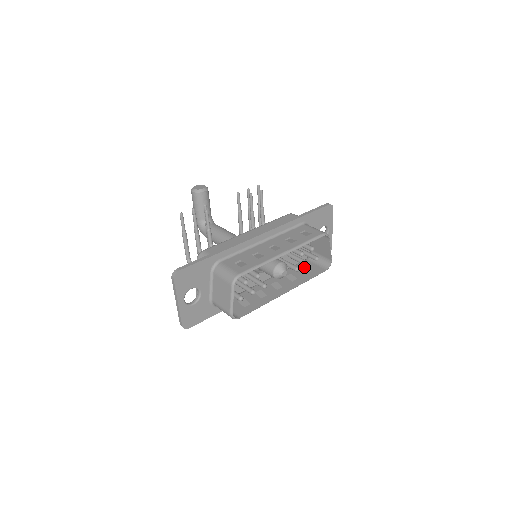
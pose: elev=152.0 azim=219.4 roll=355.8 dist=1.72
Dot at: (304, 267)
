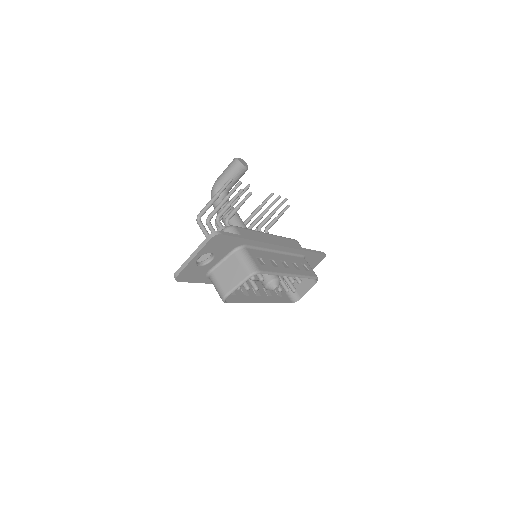
Dot at: occluded
